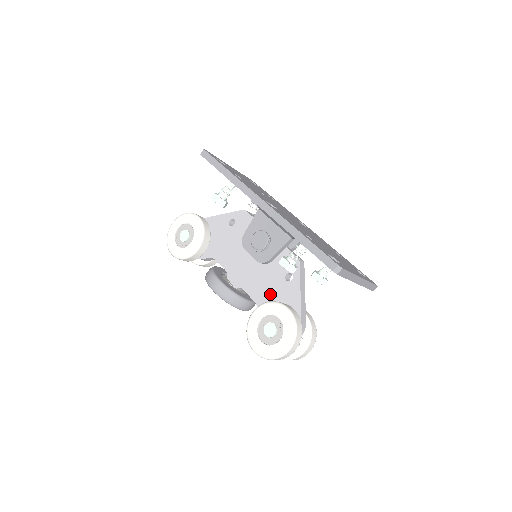
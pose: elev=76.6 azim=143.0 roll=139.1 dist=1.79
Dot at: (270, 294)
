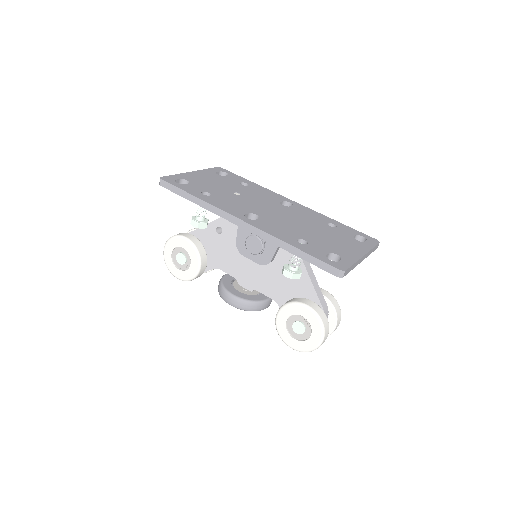
Dot at: (284, 290)
